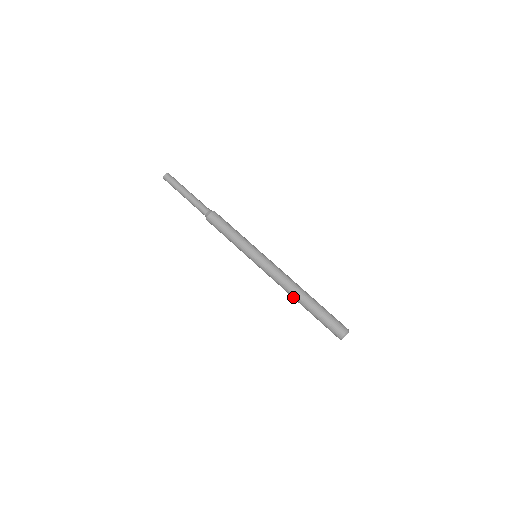
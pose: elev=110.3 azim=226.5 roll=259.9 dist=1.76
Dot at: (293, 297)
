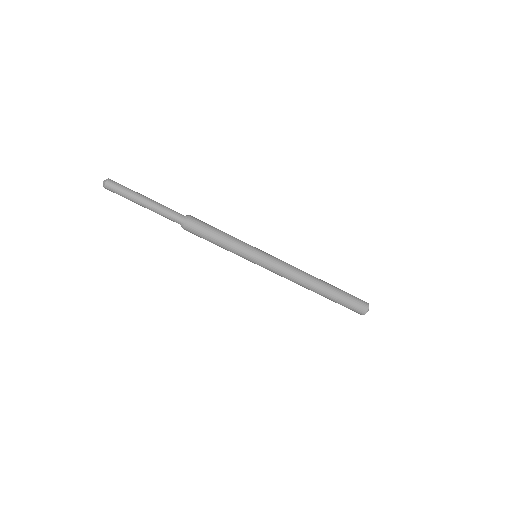
Dot at: (308, 289)
